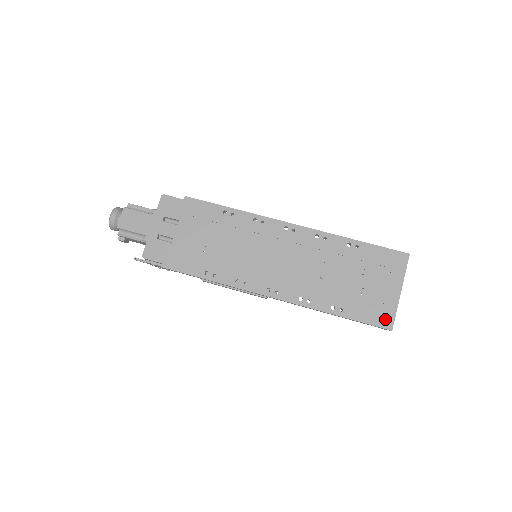
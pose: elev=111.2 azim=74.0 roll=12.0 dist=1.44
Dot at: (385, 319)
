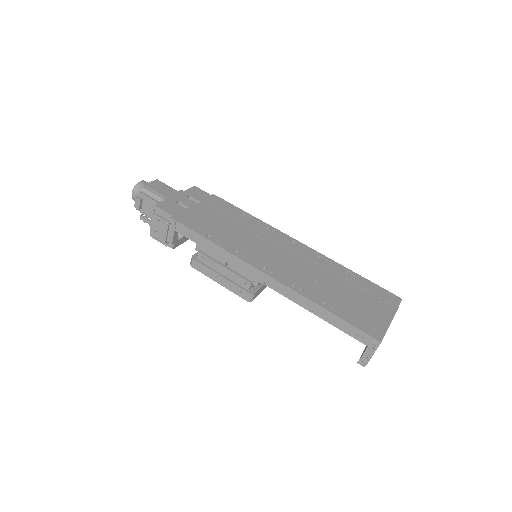
Dot at: (375, 331)
